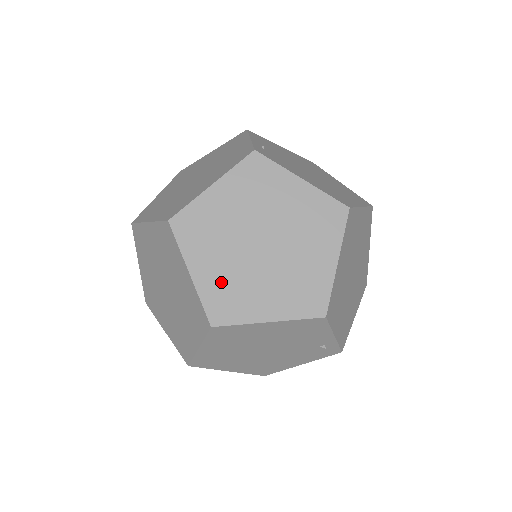
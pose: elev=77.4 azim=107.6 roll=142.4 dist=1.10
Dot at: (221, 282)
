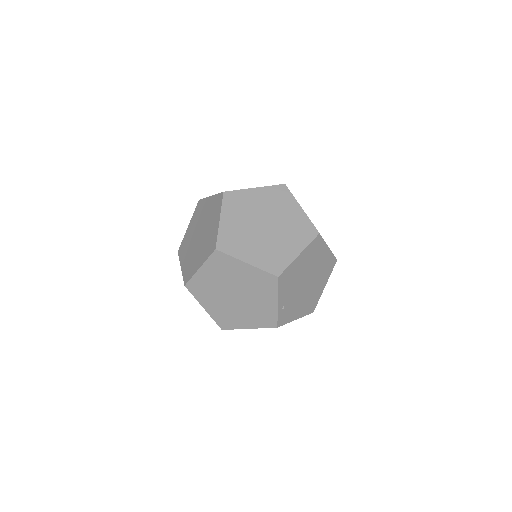
Dot at: occluded
